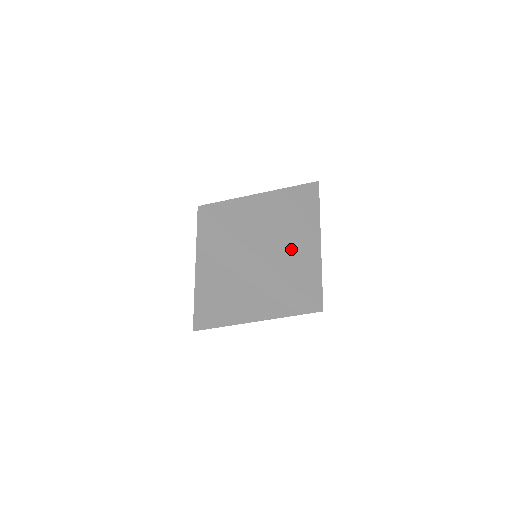
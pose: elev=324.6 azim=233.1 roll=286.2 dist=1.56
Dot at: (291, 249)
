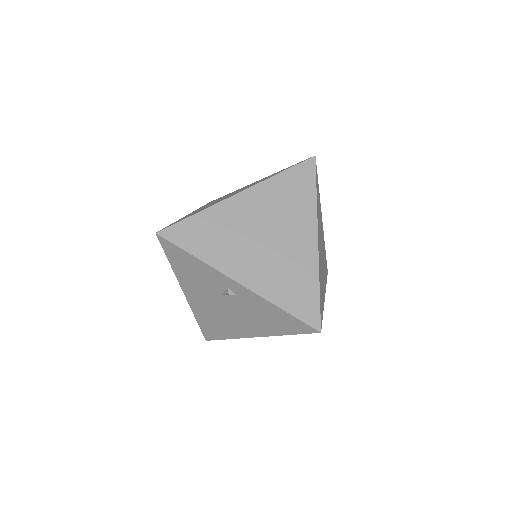
Dot at: occluded
